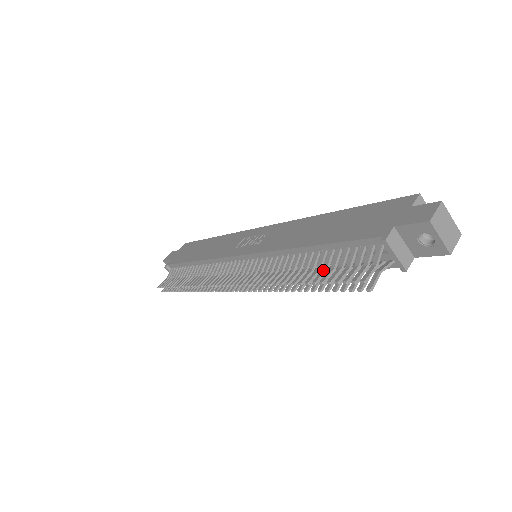
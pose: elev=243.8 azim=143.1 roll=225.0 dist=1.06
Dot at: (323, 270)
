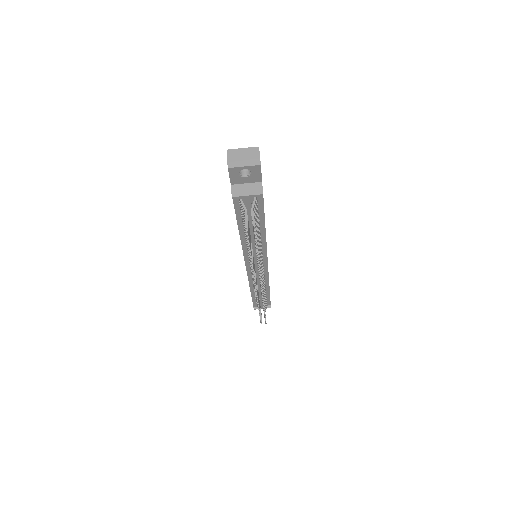
Dot at: occluded
